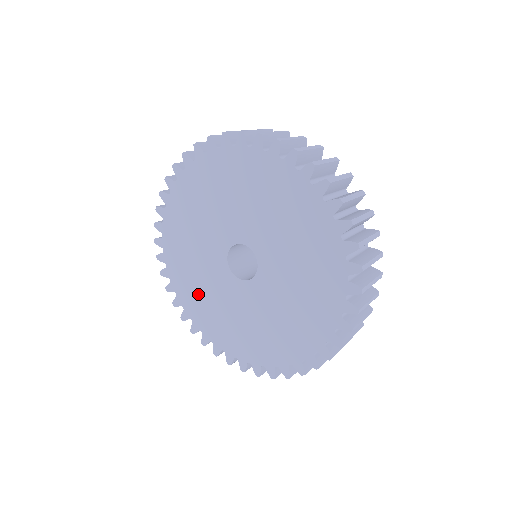
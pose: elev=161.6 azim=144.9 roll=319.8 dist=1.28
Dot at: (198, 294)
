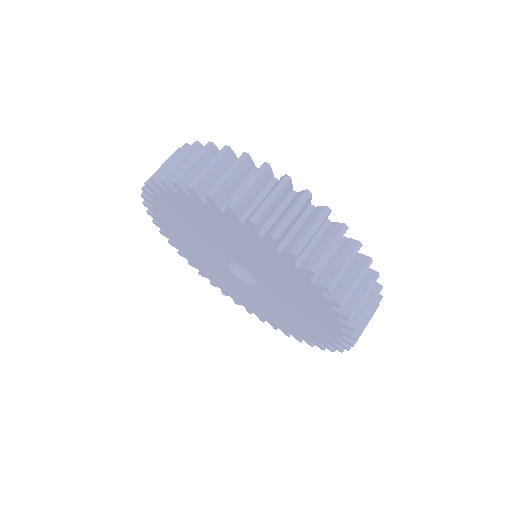
Dot at: (181, 237)
